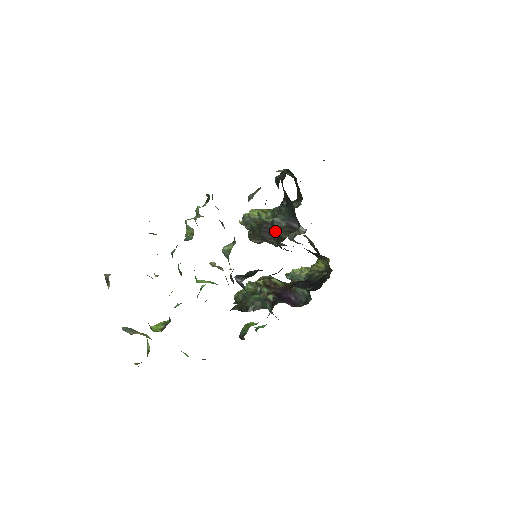
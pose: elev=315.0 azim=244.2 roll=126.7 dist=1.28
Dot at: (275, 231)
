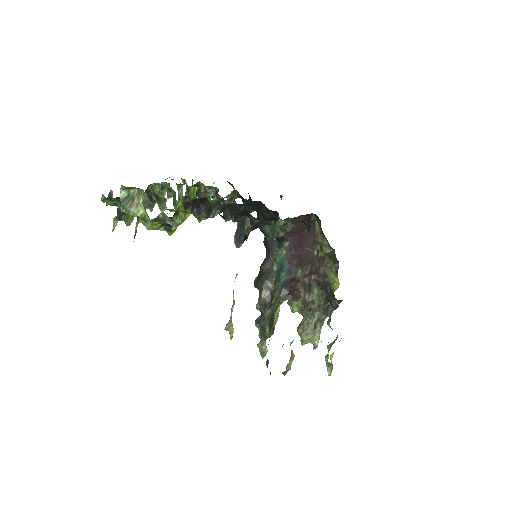
Dot at: occluded
